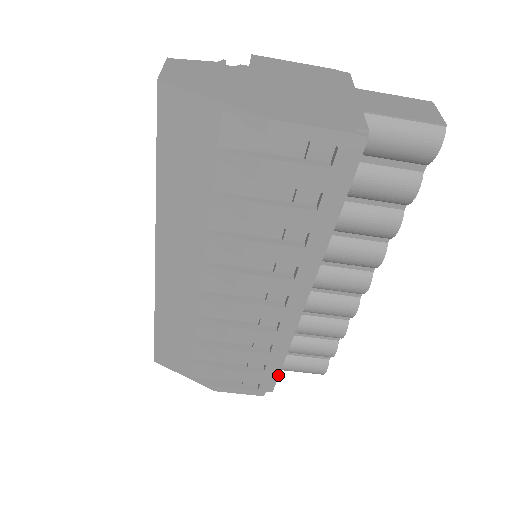
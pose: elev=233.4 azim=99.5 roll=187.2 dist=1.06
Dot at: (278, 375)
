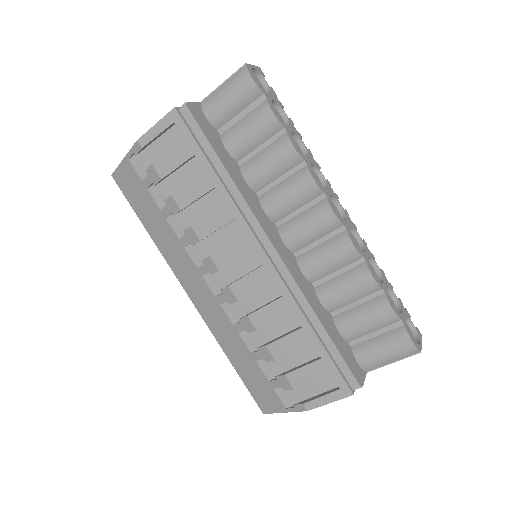
Dot at: (341, 357)
